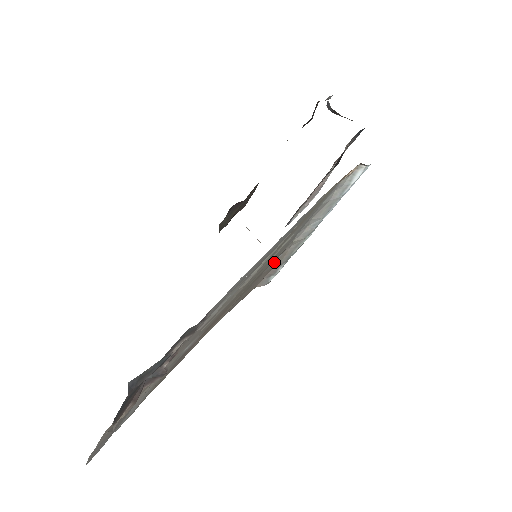
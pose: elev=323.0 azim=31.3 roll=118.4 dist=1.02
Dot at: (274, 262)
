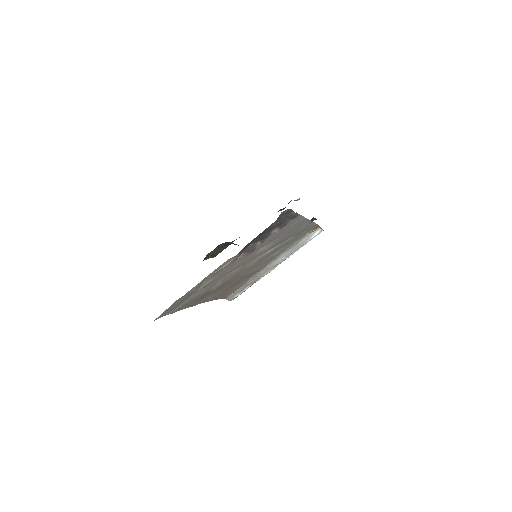
Dot at: (249, 278)
